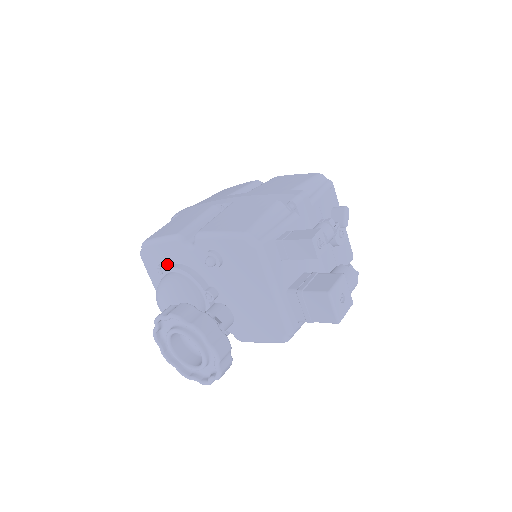
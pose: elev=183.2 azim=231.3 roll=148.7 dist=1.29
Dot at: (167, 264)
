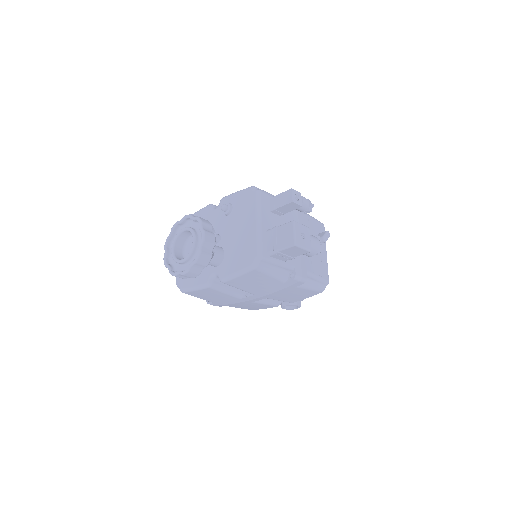
Dot at: occluded
